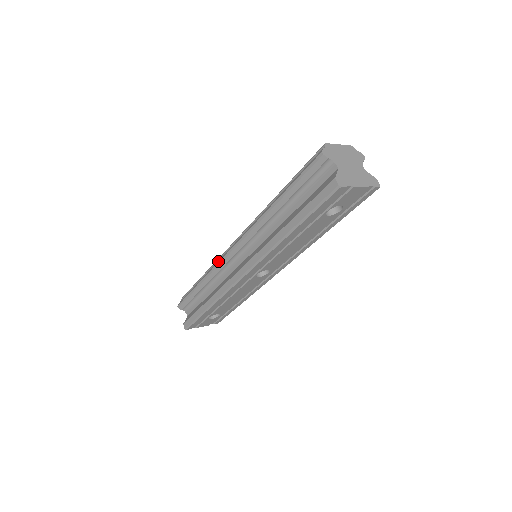
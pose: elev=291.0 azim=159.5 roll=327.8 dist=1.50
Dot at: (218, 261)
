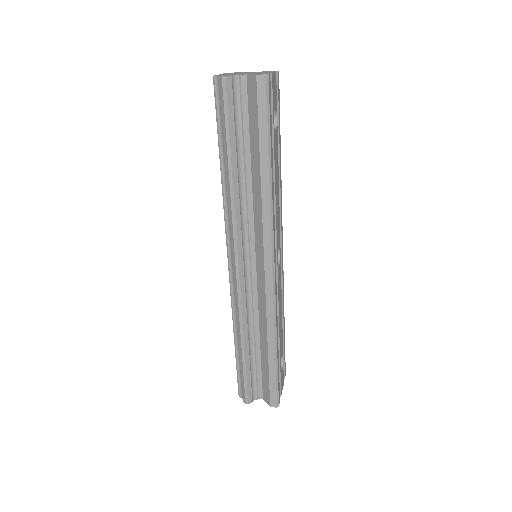
Dot at: (236, 301)
